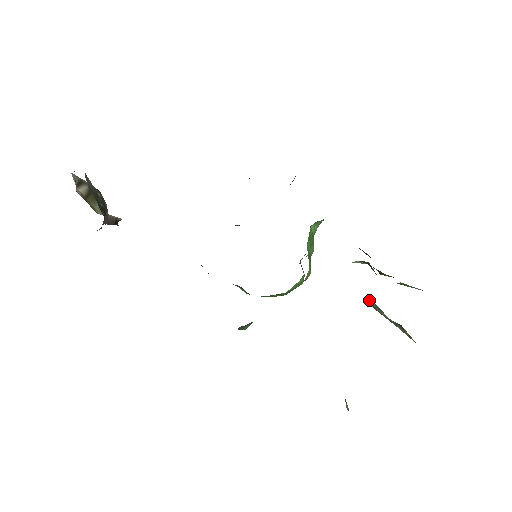
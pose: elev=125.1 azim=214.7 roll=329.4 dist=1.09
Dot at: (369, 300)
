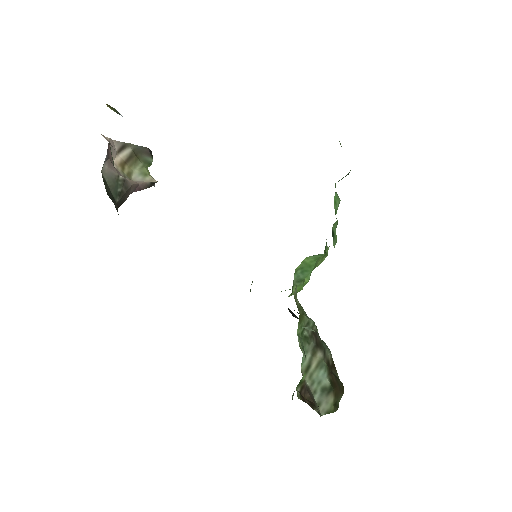
Dot at: (311, 357)
